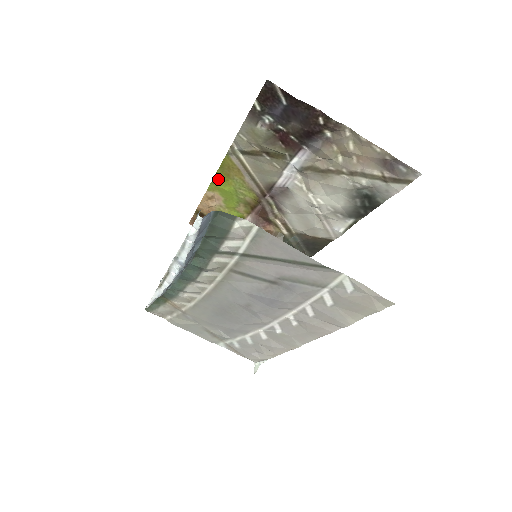
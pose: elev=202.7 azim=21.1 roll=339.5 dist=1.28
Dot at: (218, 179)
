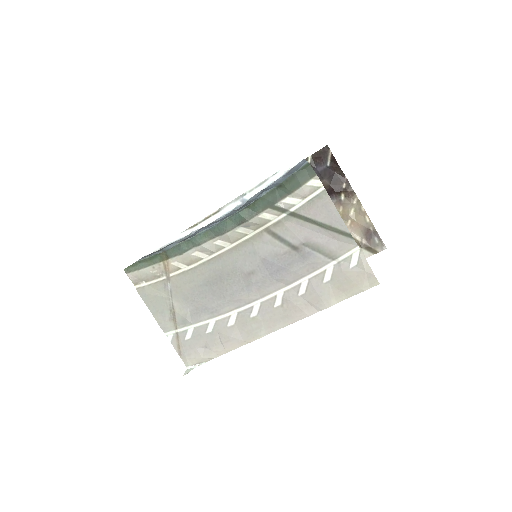
Dot at: occluded
